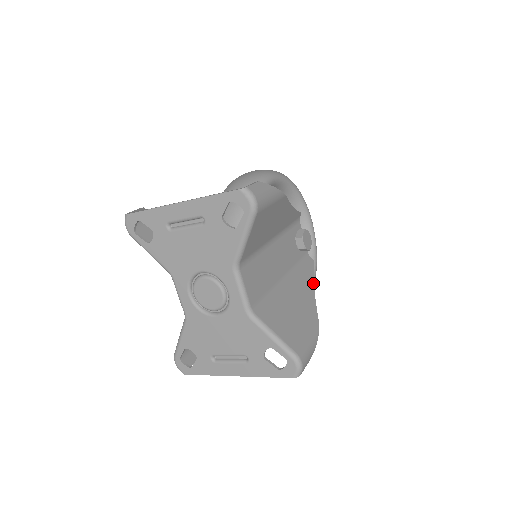
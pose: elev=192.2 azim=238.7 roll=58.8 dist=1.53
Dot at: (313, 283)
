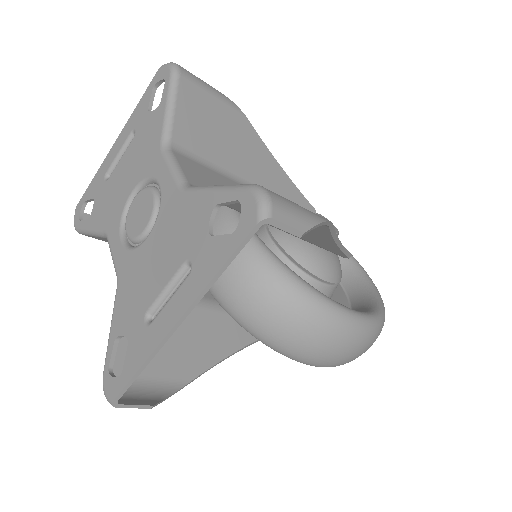
Dot at: (340, 243)
